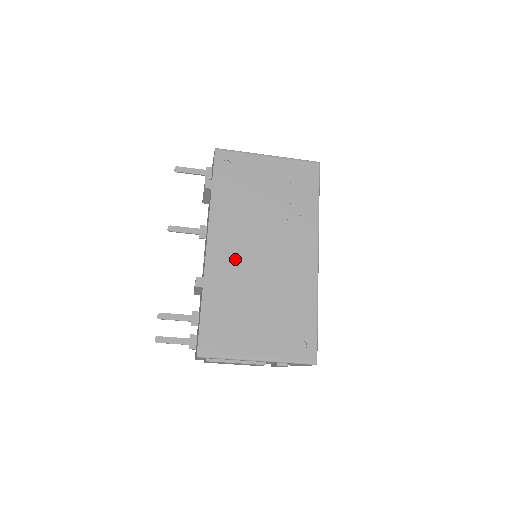
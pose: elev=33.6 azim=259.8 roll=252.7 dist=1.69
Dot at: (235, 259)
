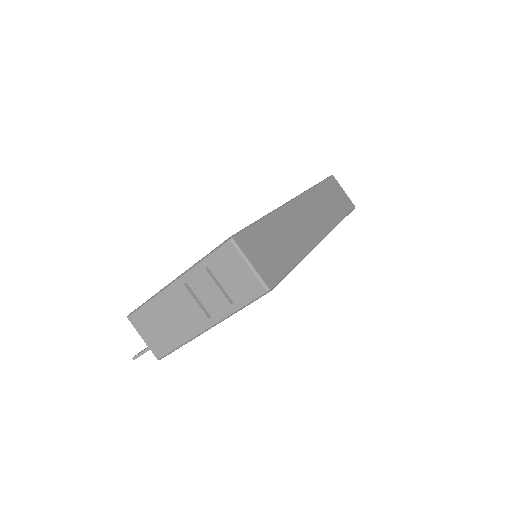
Dot at: occluded
